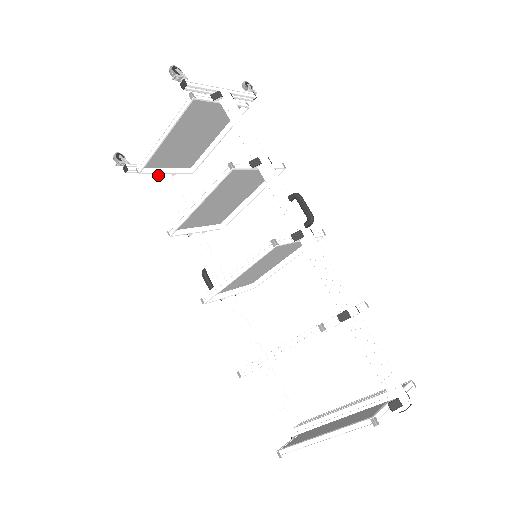
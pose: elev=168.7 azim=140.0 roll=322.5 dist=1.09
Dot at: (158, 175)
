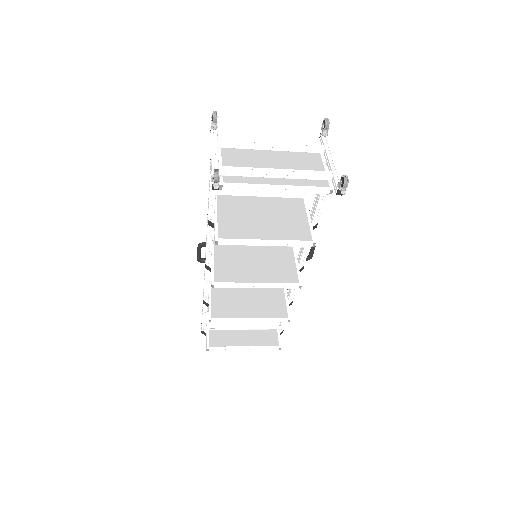
Dot at: occluded
